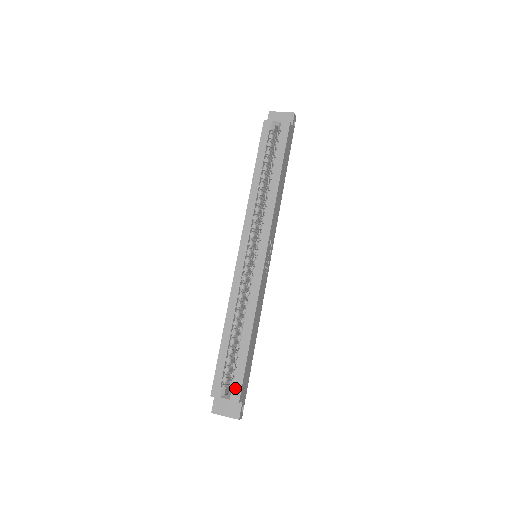
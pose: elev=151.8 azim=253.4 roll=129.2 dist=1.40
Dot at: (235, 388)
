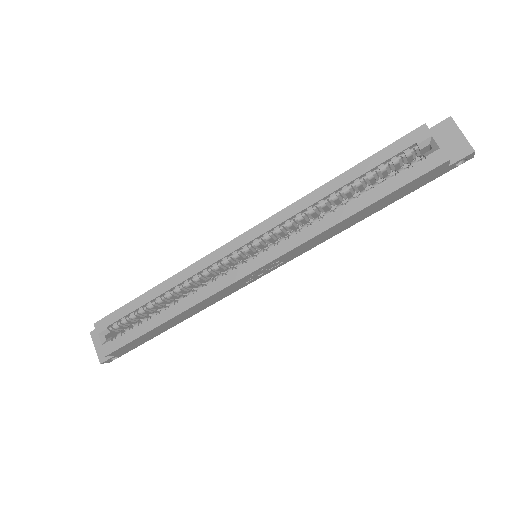
Dot at: (114, 343)
